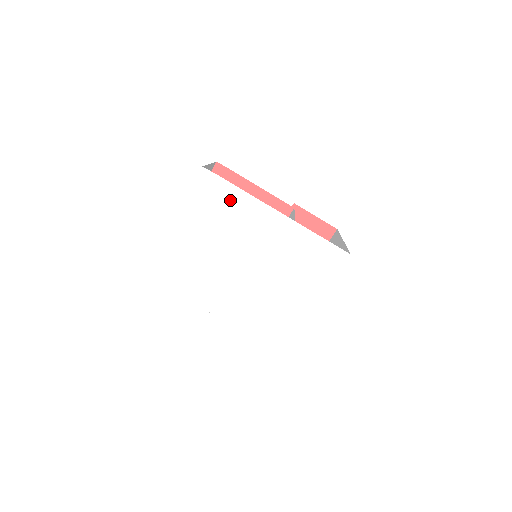
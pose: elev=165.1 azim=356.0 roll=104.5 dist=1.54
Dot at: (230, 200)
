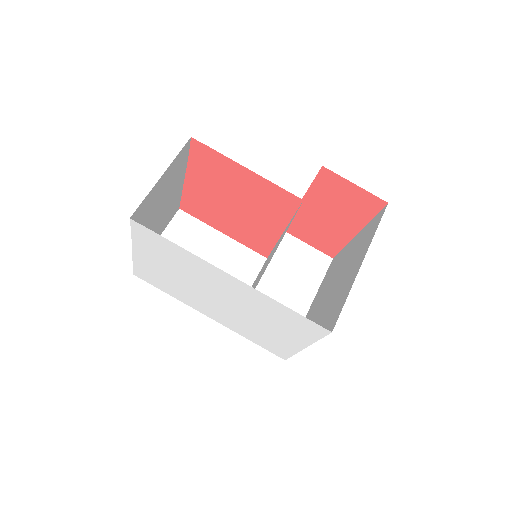
Dot at: (176, 252)
